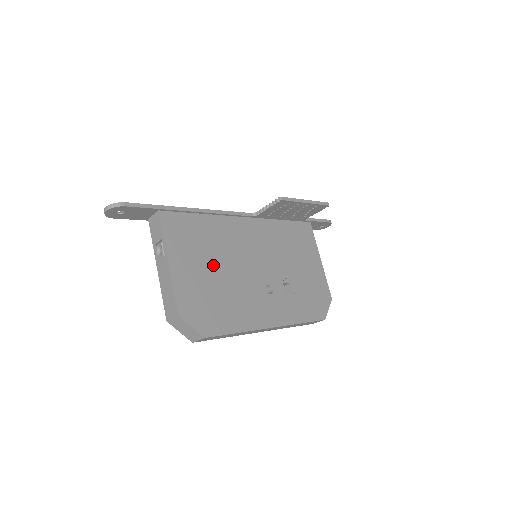
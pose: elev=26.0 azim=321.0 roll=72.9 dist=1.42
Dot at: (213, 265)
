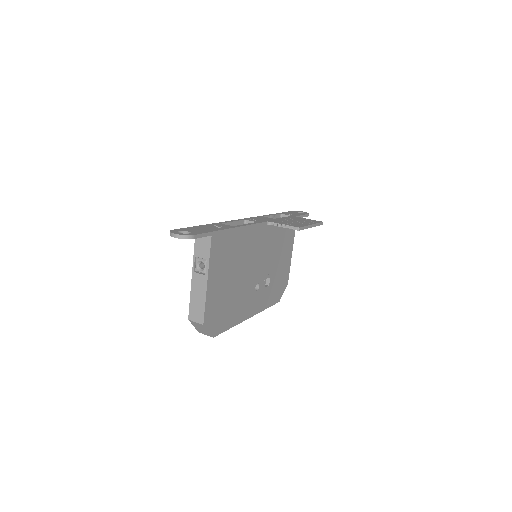
Dot at: (232, 276)
